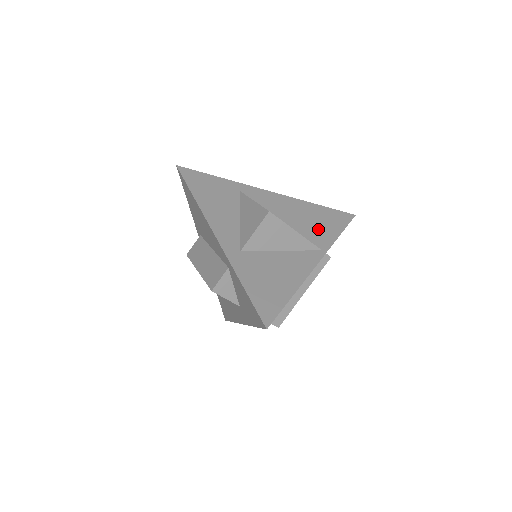
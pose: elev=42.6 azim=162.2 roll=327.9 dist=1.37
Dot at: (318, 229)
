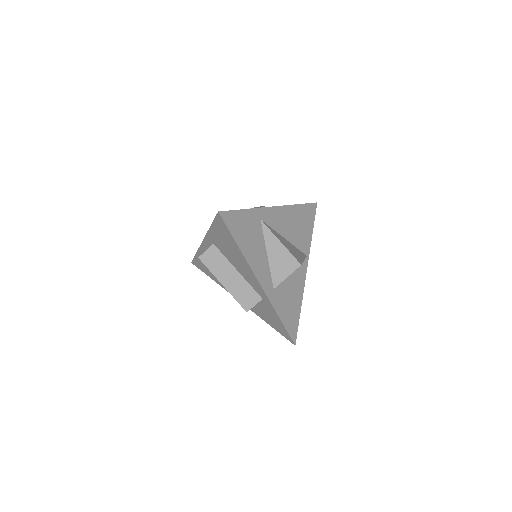
Dot at: (303, 234)
